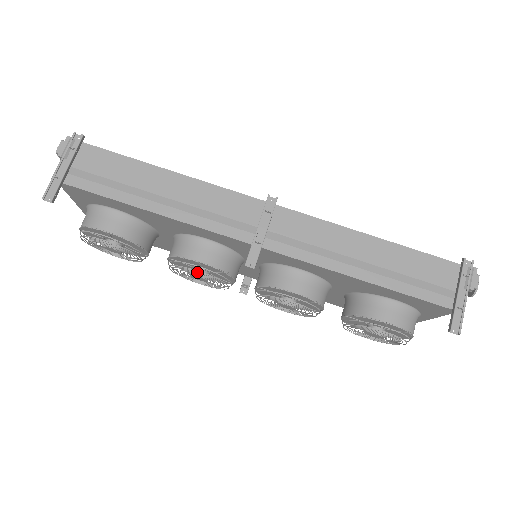
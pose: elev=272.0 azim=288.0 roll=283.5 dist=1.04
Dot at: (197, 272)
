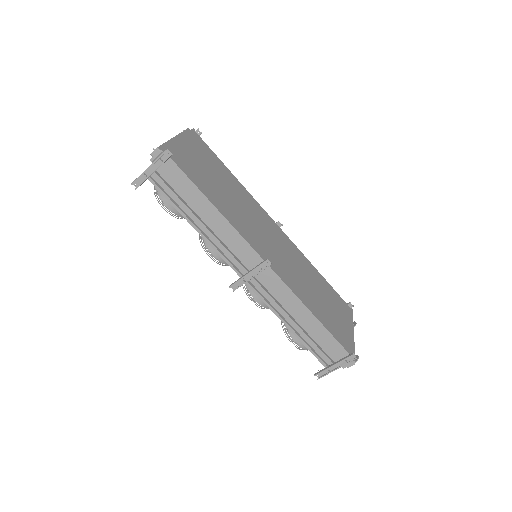
Dot at: occluded
